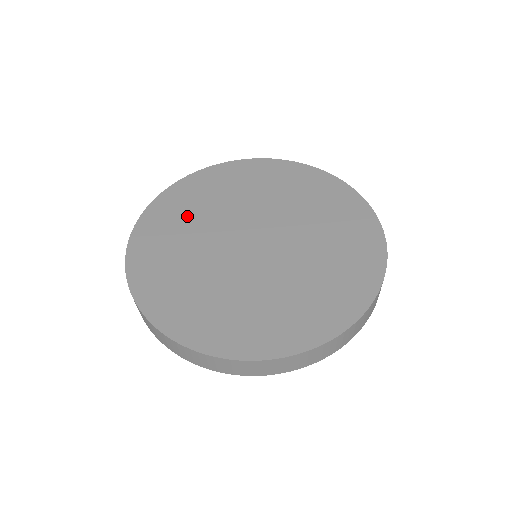
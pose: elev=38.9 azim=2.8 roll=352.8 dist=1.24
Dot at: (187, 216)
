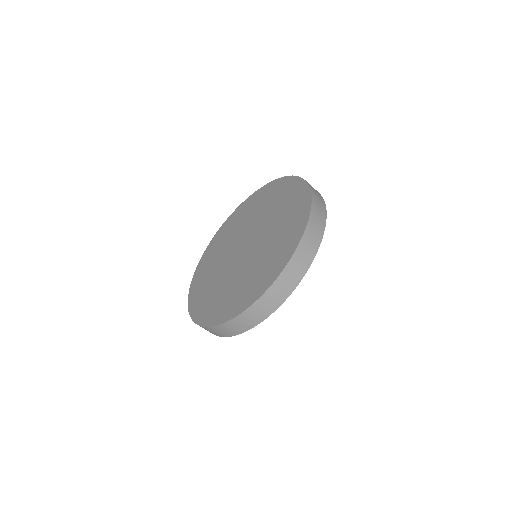
Dot at: (209, 288)
